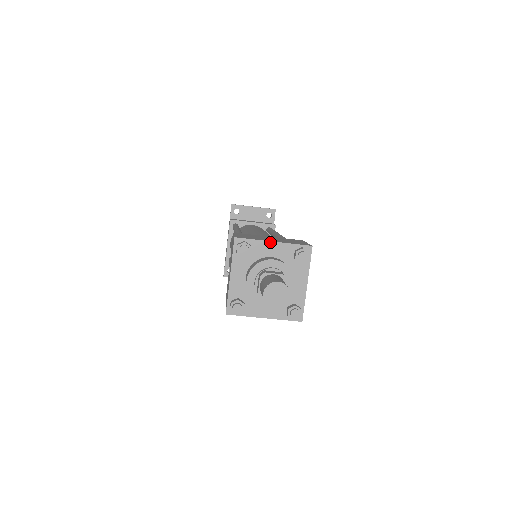
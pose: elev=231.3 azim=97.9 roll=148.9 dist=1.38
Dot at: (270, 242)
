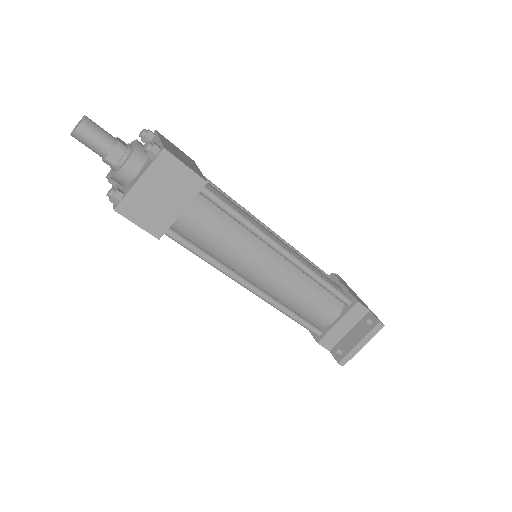
Dot at: occluded
